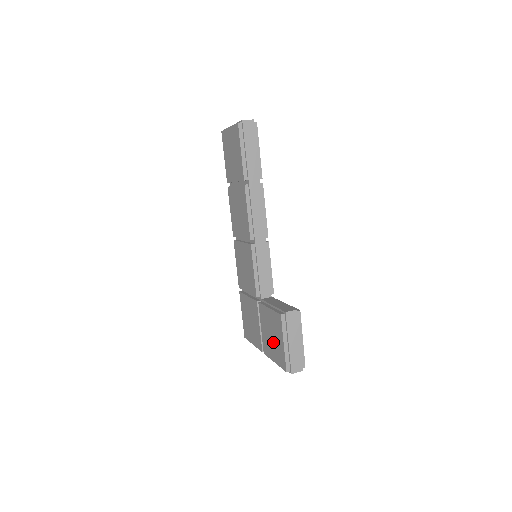
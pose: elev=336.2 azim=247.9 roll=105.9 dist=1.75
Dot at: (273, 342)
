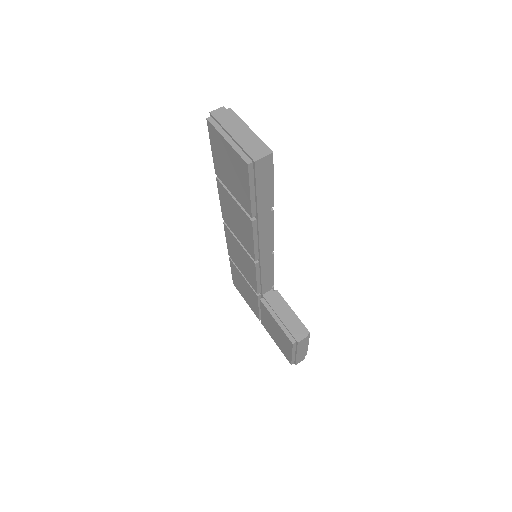
Dot at: (277, 338)
